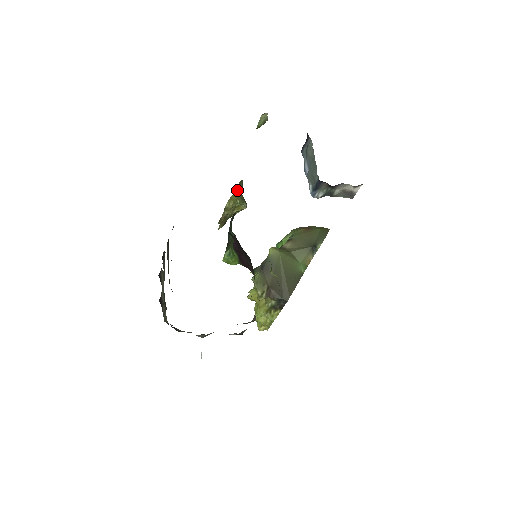
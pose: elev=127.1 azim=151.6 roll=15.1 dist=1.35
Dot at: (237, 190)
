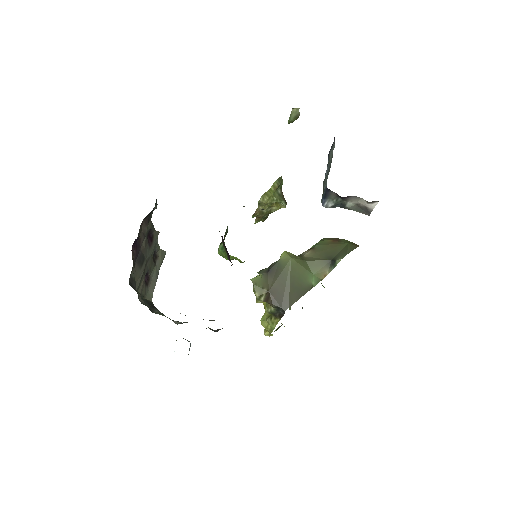
Dot at: (274, 186)
